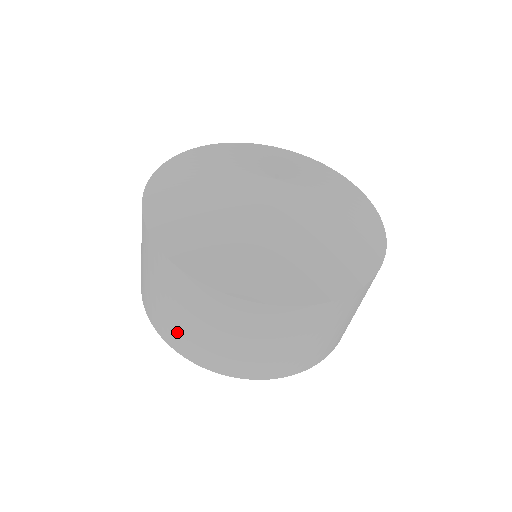
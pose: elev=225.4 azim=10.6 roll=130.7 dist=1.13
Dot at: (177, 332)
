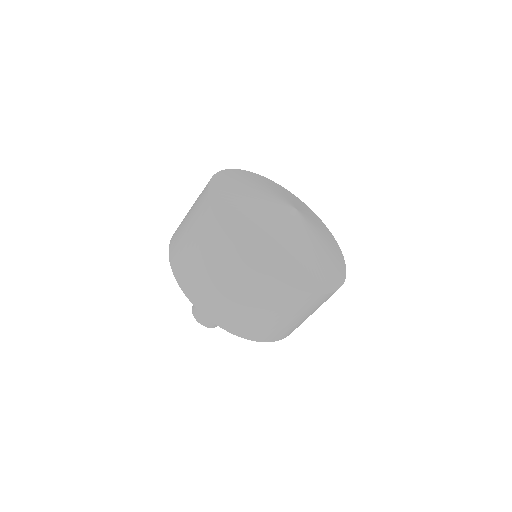
Dot at: (275, 330)
